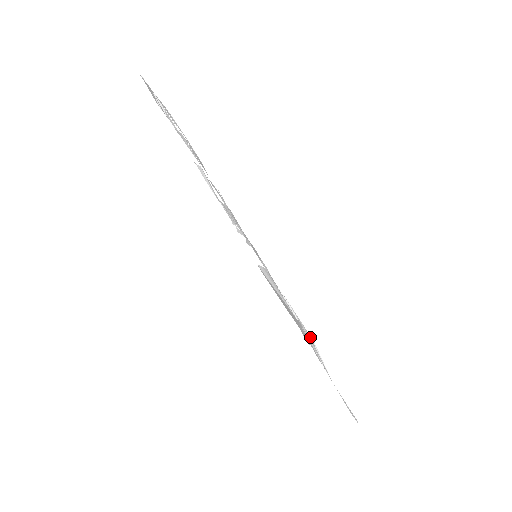
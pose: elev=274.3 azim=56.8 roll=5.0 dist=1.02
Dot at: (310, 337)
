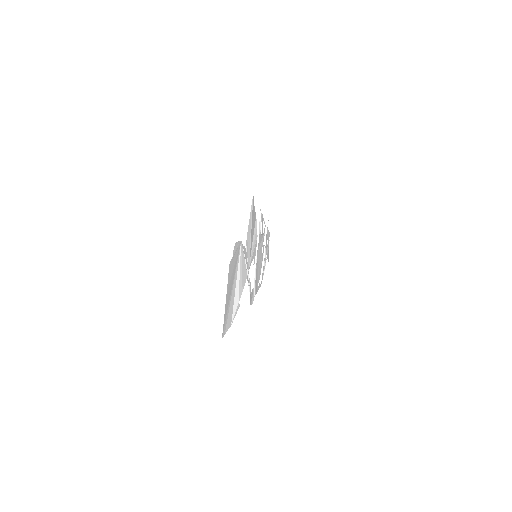
Dot at: (247, 278)
